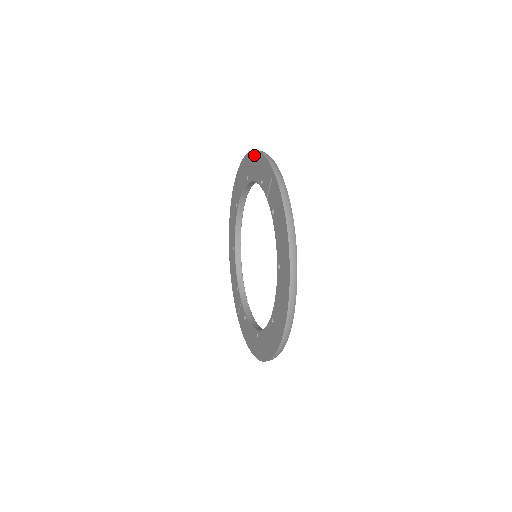
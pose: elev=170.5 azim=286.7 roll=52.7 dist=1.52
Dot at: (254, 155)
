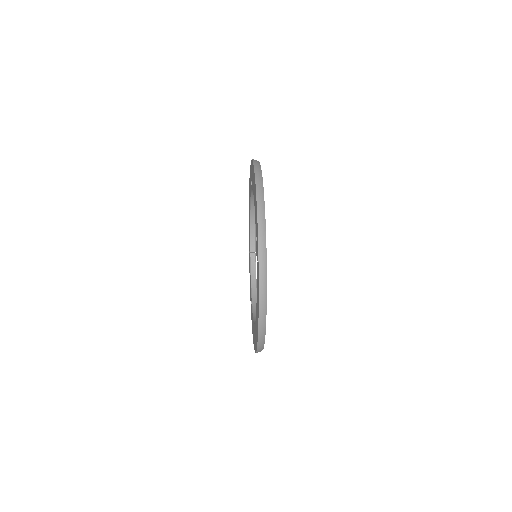
Dot at: (256, 201)
